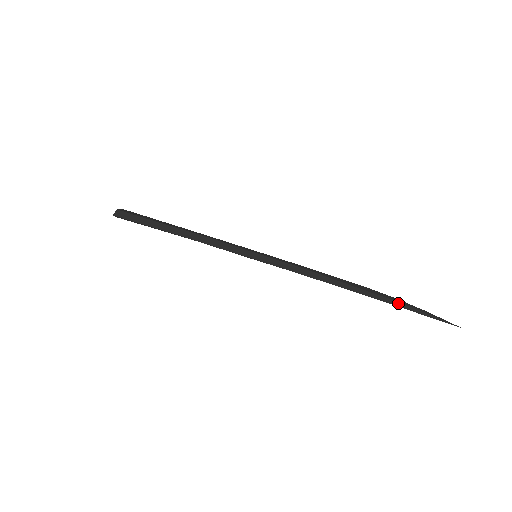
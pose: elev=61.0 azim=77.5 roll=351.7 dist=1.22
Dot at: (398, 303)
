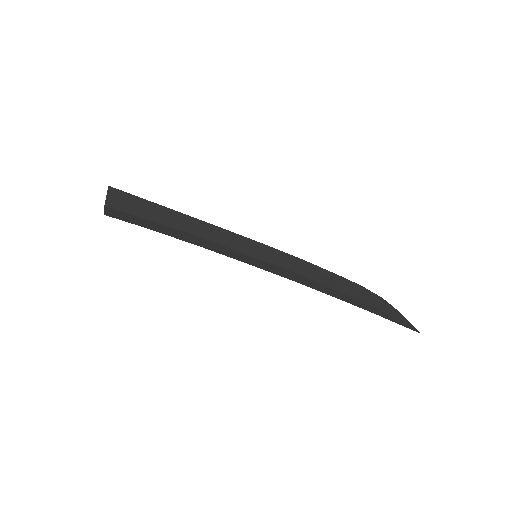
Dot at: (376, 310)
